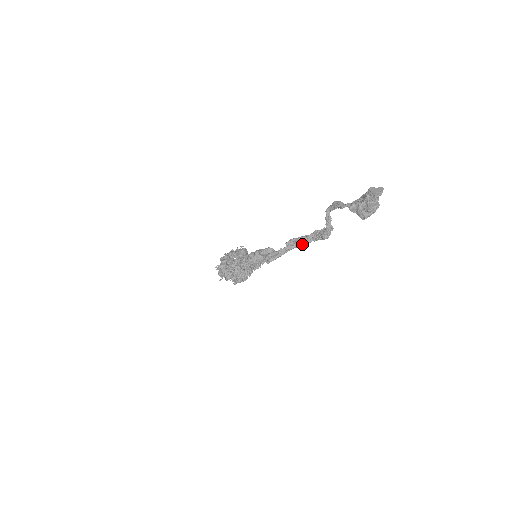
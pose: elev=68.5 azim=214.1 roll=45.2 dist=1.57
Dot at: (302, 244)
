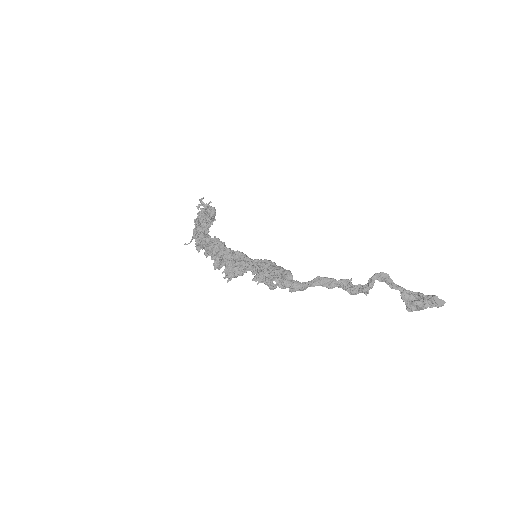
Dot at: (326, 286)
